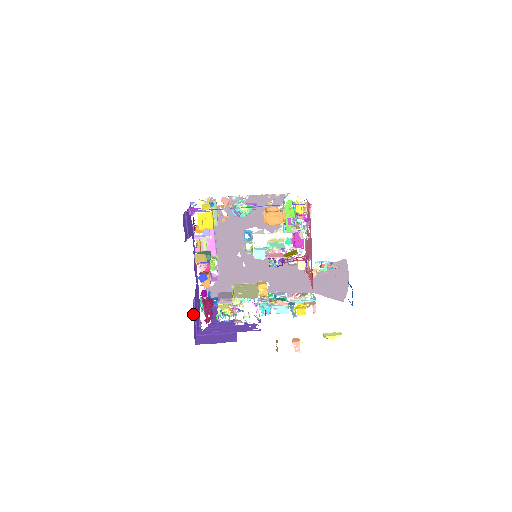
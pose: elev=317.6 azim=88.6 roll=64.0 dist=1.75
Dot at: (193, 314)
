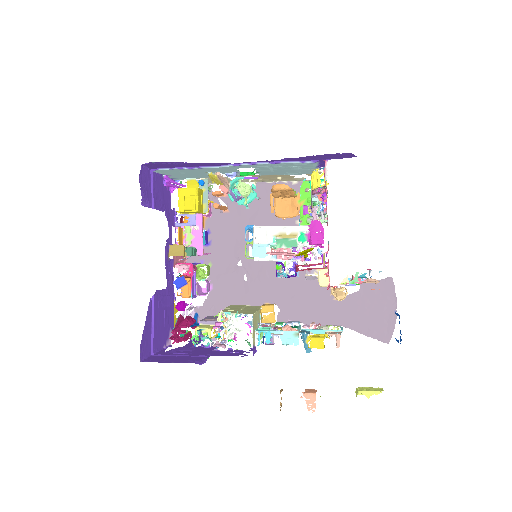
Dot at: (146, 316)
